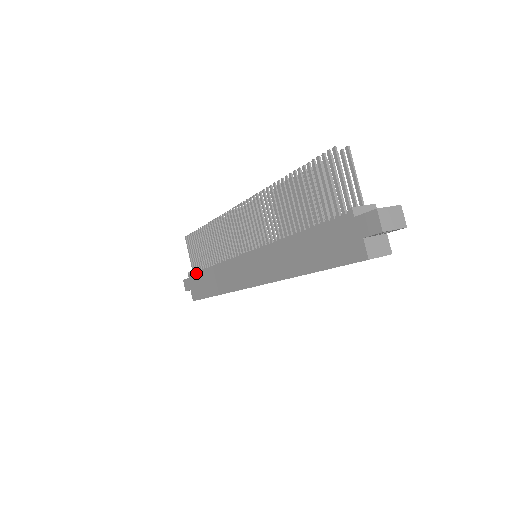
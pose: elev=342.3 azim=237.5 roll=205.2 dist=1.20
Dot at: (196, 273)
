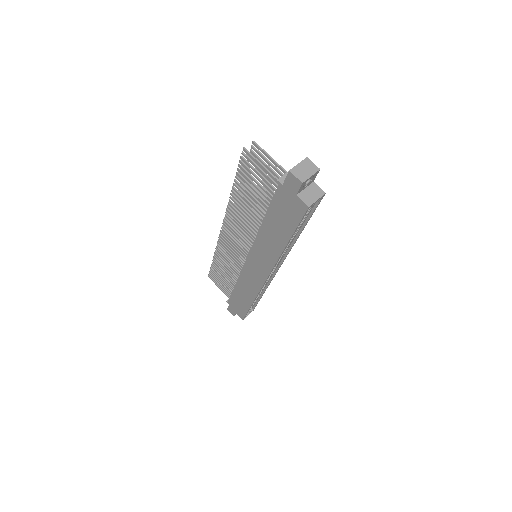
Dot at: (230, 297)
